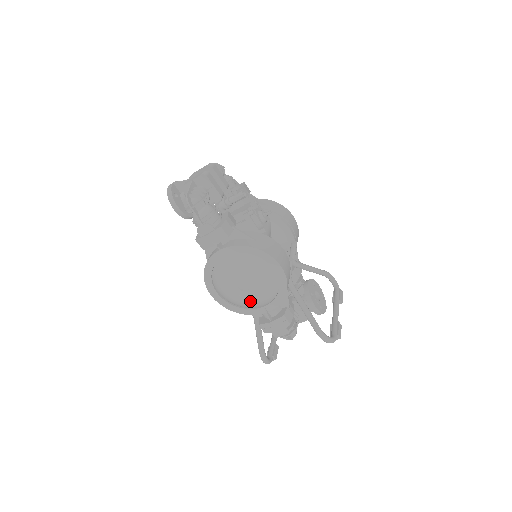
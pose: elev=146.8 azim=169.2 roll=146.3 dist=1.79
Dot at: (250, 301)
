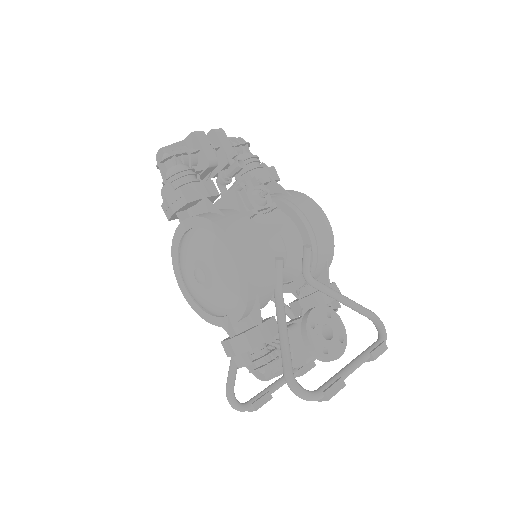
Dot at: (208, 301)
